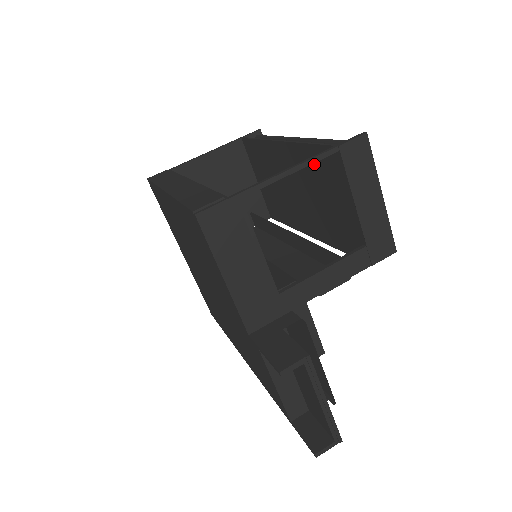
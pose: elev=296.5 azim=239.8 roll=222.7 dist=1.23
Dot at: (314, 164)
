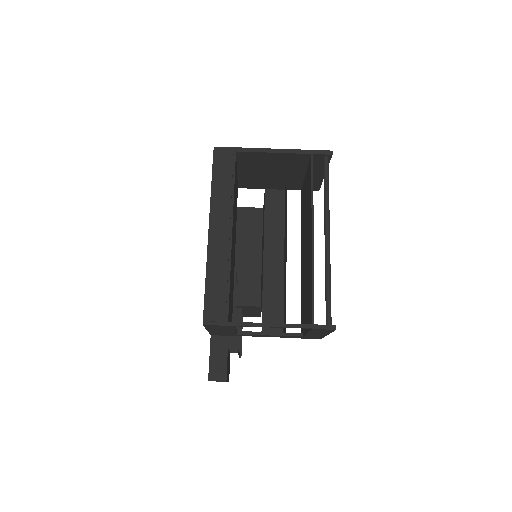
Dot at: (310, 289)
